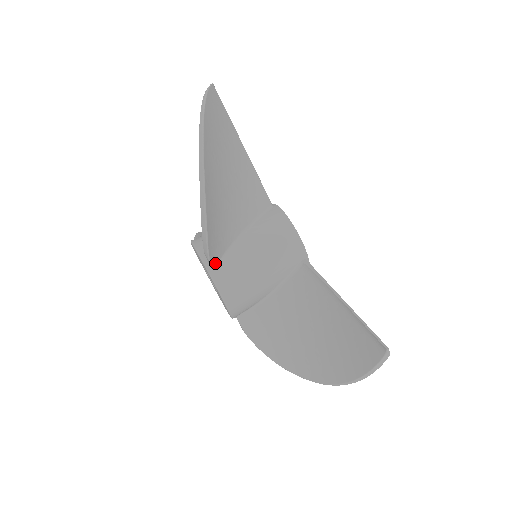
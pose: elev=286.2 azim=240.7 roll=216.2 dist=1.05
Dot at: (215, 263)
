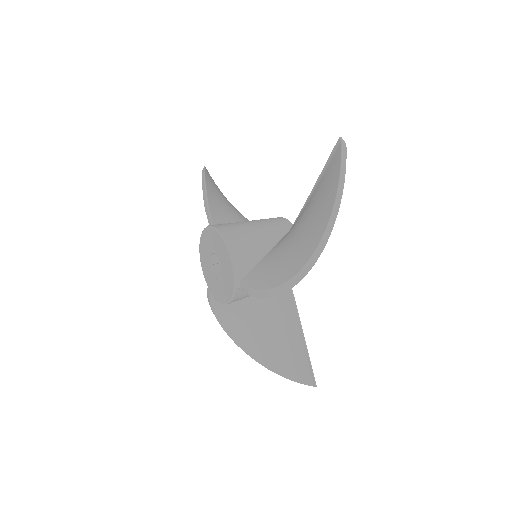
Dot at: (215, 221)
